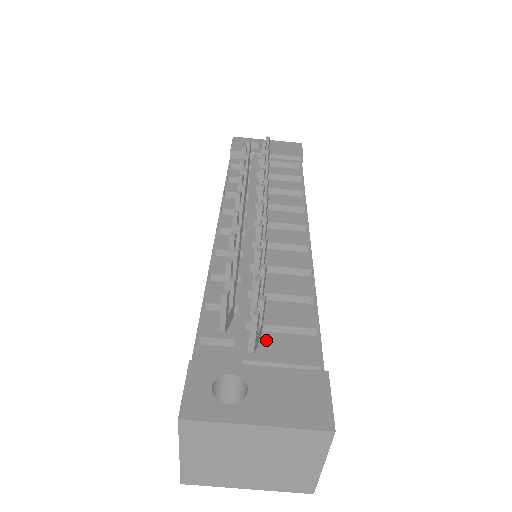
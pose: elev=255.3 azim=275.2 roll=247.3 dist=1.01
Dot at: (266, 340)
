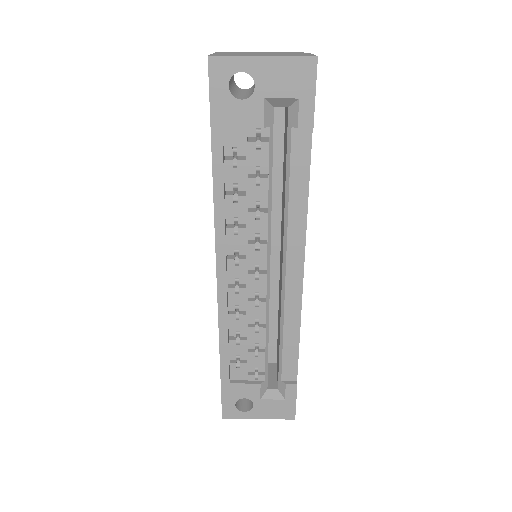
Dot at: occluded
